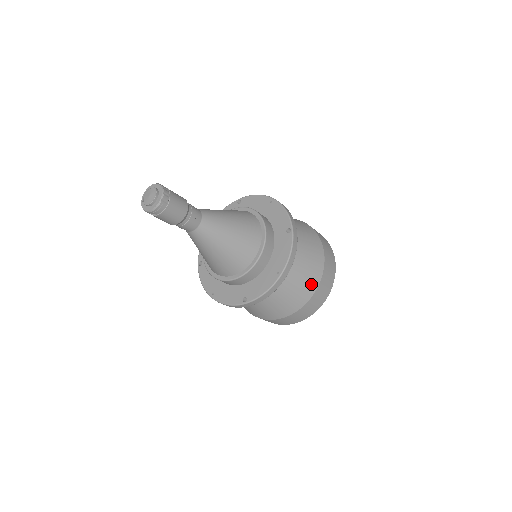
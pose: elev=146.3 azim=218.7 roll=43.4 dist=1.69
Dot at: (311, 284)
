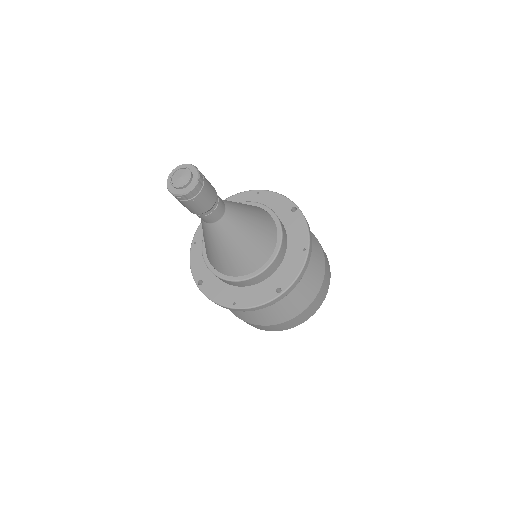
Dot at: (262, 320)
